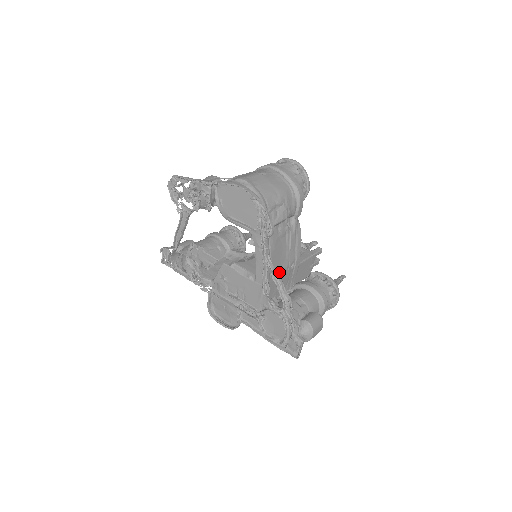
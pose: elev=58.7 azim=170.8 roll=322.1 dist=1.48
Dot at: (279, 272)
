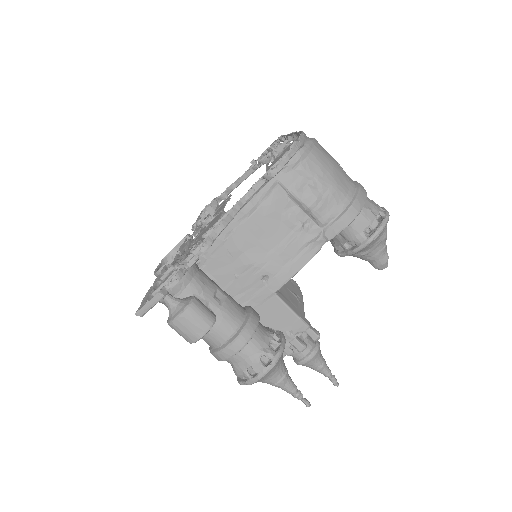
Dot at: (244, 253)
